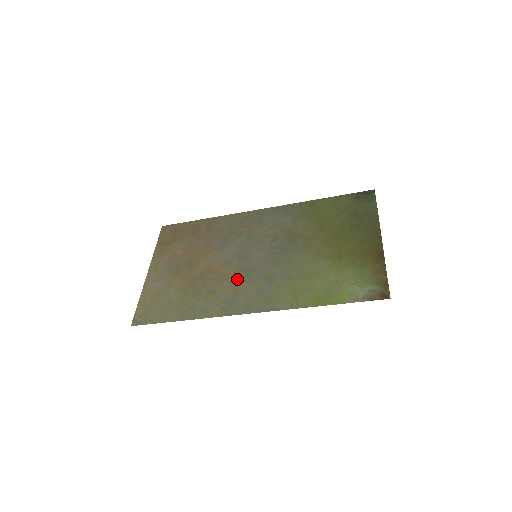
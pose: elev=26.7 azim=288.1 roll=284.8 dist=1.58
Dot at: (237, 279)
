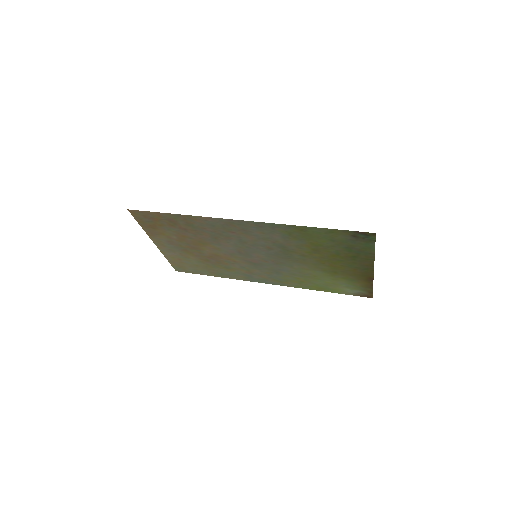
Dot at: (247, 266)
